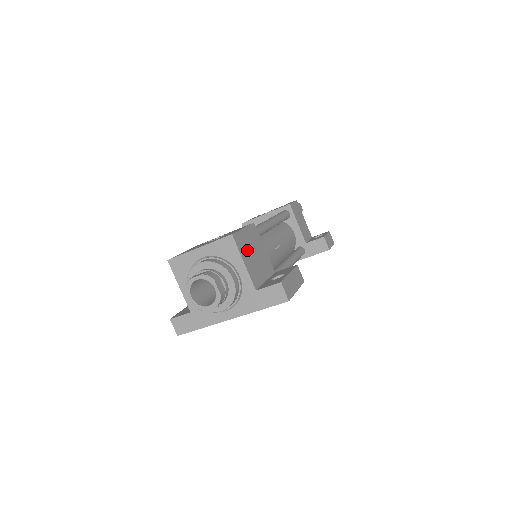
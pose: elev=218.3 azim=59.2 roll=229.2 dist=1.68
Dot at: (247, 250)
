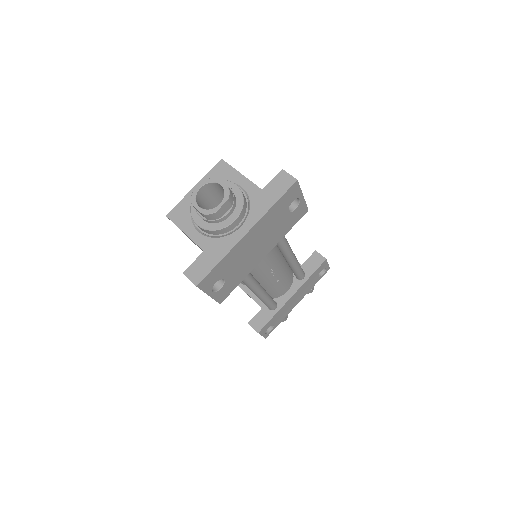
Dot at: occluded
